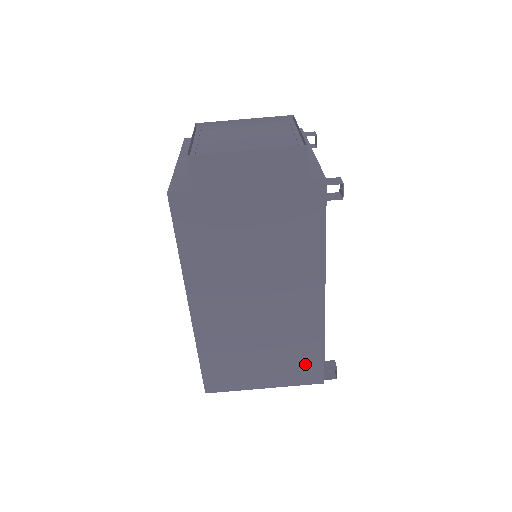
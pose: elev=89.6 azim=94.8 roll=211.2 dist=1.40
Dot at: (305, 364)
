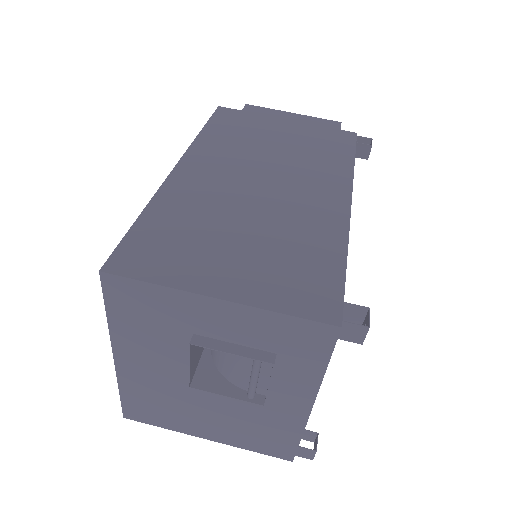
Dot at: (309, 278)
